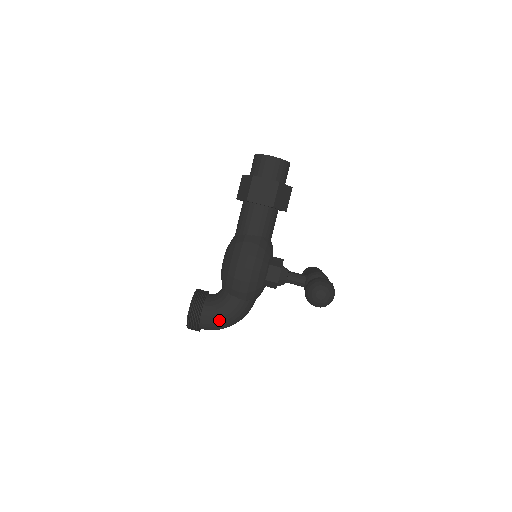
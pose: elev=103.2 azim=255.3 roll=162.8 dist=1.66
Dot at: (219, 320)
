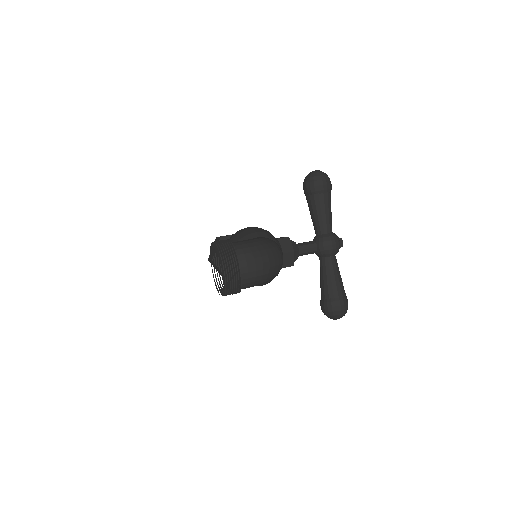
Dot at: (253, 241)
